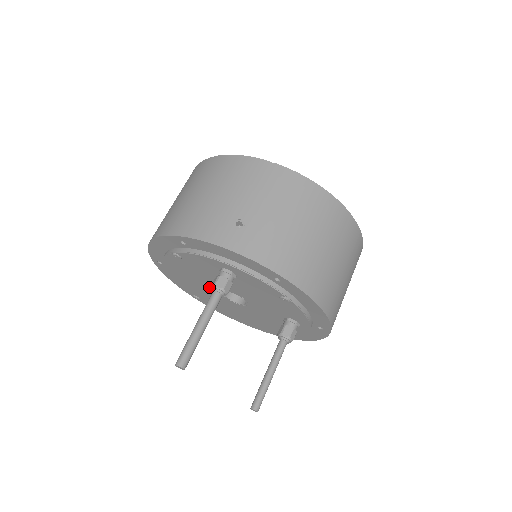
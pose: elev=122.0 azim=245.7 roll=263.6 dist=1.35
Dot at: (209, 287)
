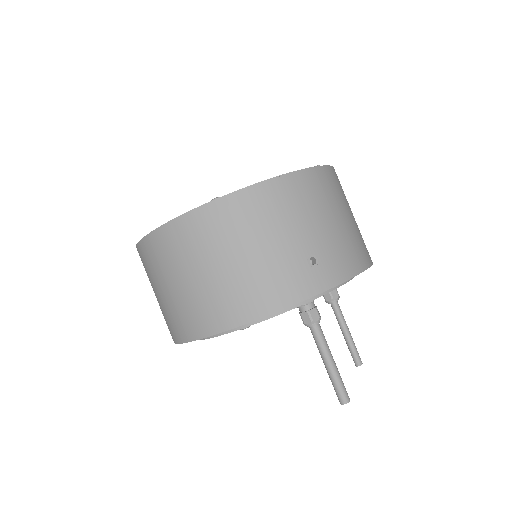
Dot at: occluded
